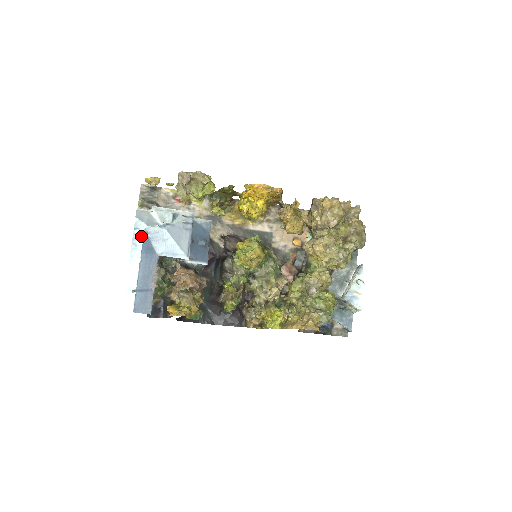
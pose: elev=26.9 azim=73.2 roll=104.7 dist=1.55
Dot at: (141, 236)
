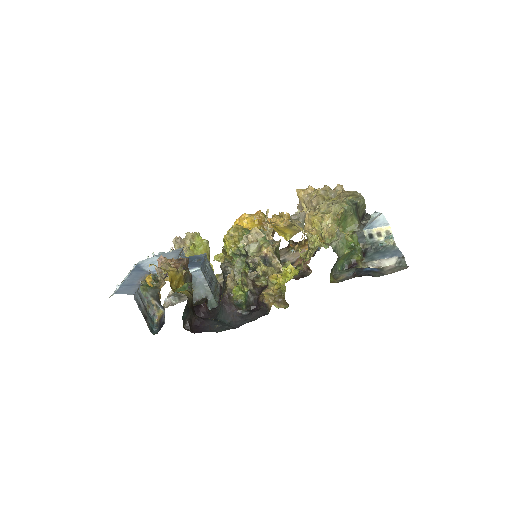
Dot at: (134, 267)
